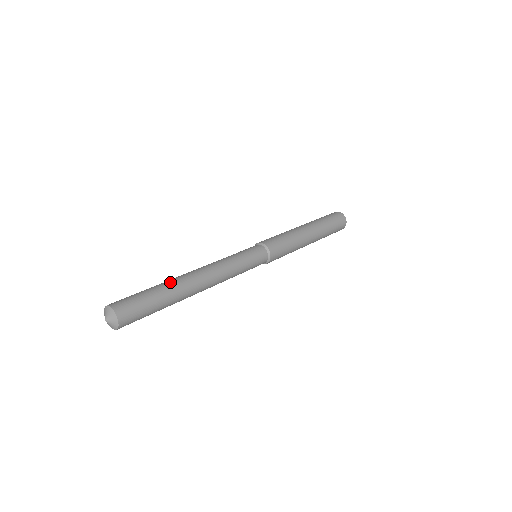
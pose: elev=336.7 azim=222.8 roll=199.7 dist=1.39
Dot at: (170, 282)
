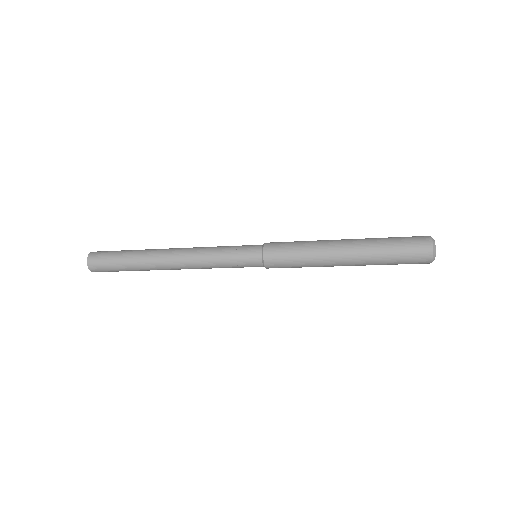
Dot at: (143, 251)
